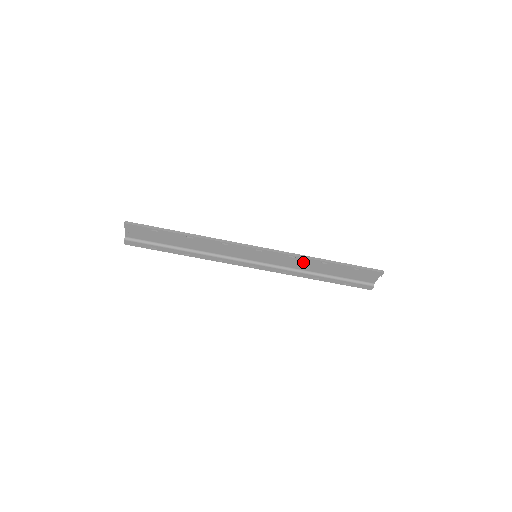
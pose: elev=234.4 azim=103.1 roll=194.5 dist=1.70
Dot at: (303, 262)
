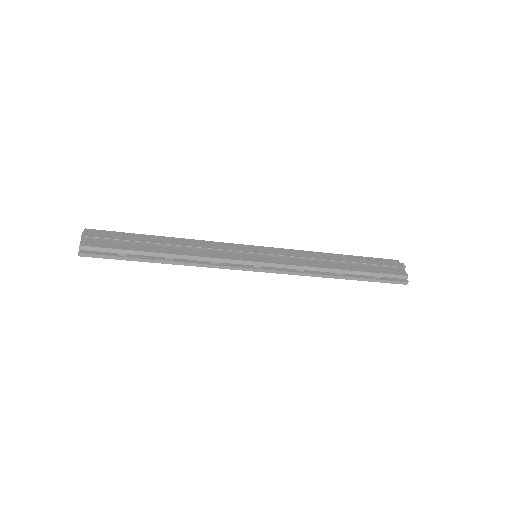
Dot at: occluded
